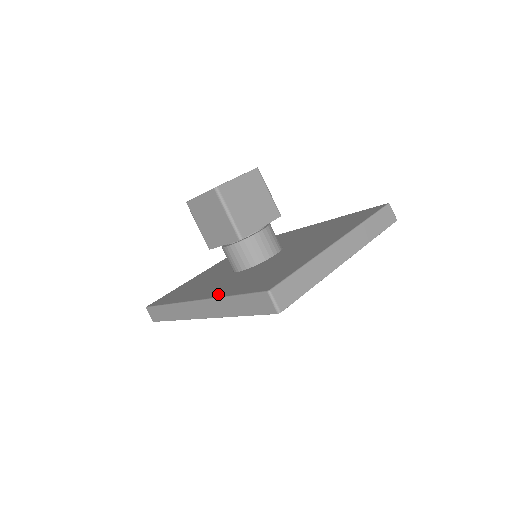
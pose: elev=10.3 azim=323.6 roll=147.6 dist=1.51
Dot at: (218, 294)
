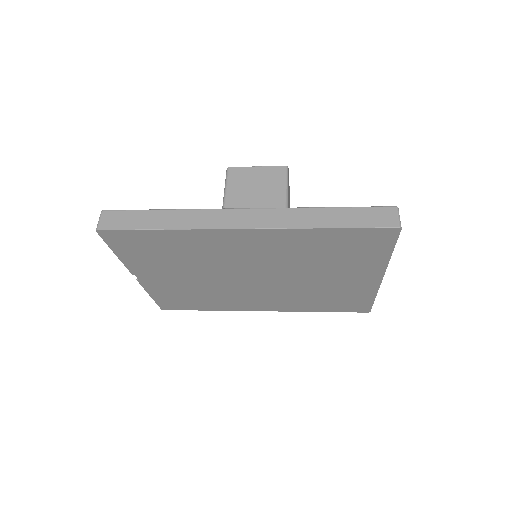
Dot at: occluded
